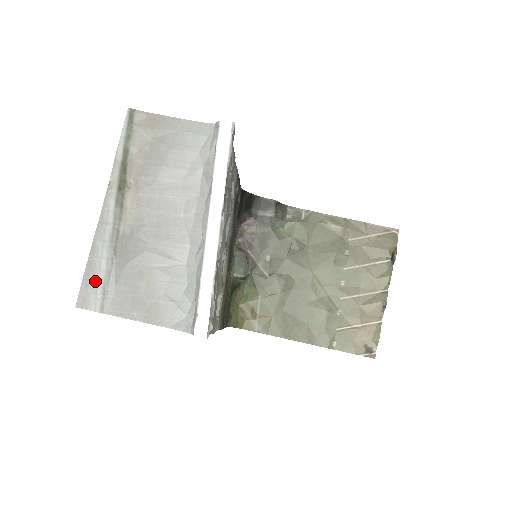
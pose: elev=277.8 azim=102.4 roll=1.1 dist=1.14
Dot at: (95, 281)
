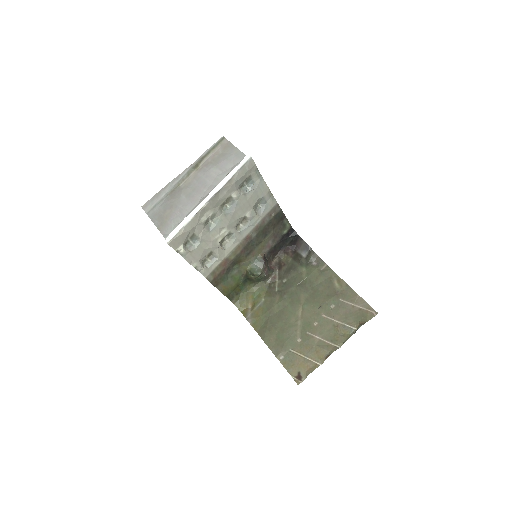
Dot at: (155, 200)
